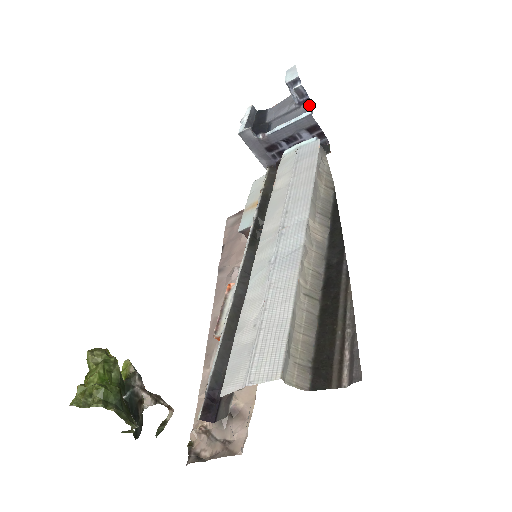
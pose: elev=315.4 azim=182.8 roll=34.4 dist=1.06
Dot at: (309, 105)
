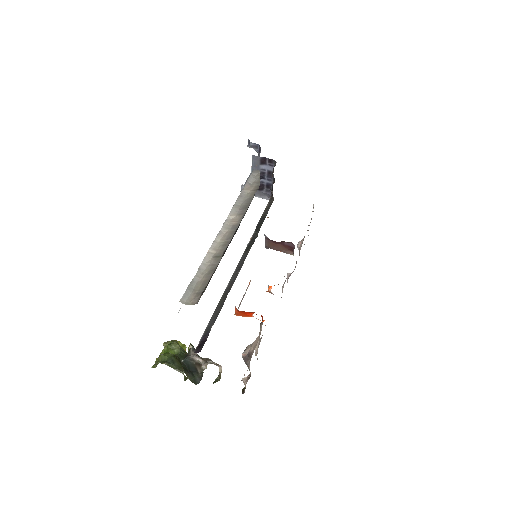
Dot at: occluded
